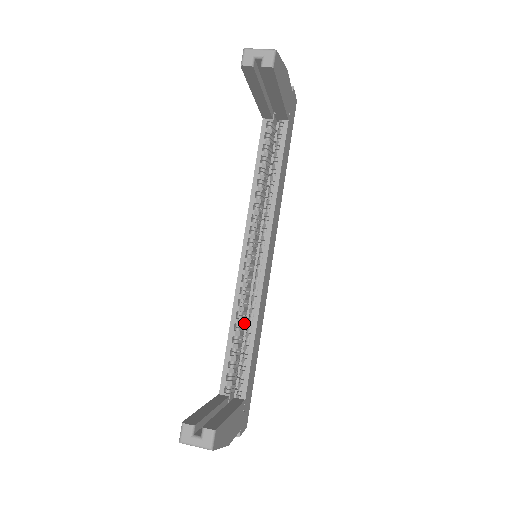
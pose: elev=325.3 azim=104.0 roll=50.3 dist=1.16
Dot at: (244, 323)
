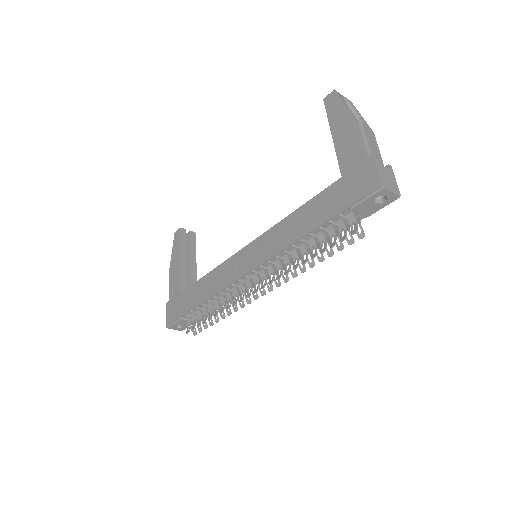
Dot at: occluded
